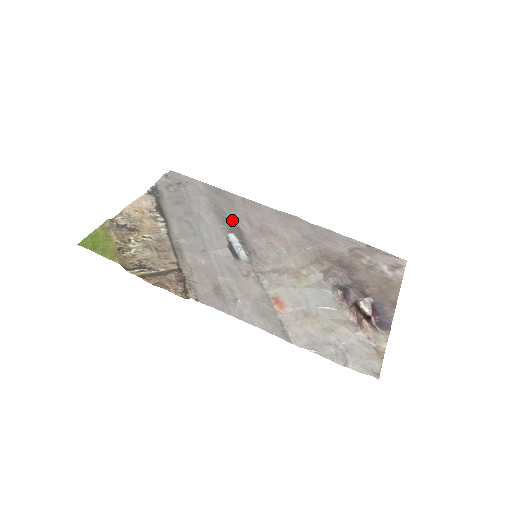
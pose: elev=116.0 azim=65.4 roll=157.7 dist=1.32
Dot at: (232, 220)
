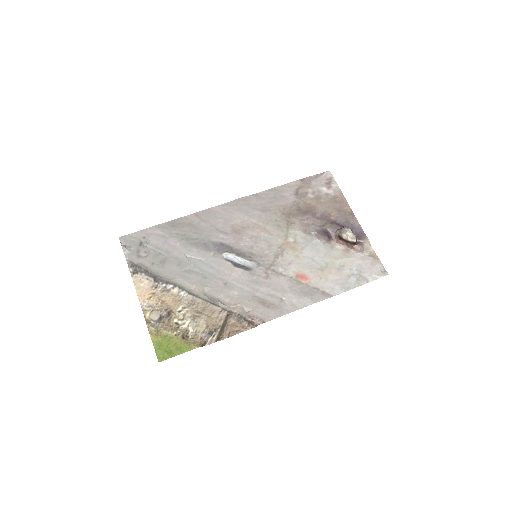
Dot at: (211, 241)
